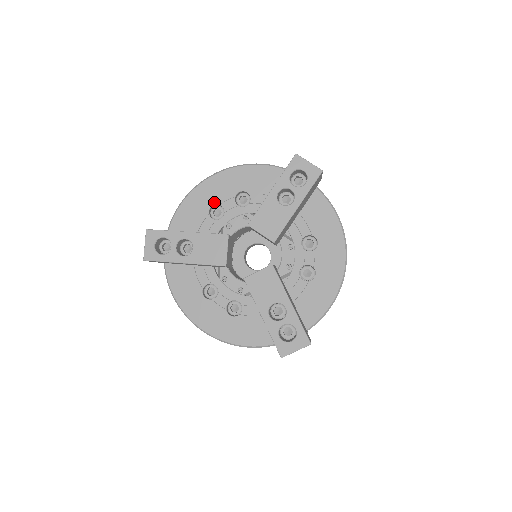
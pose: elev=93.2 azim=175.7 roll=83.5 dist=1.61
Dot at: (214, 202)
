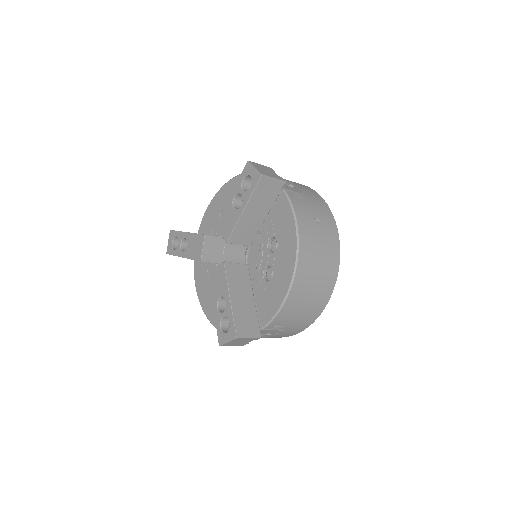
Dot at: (222, 207)
